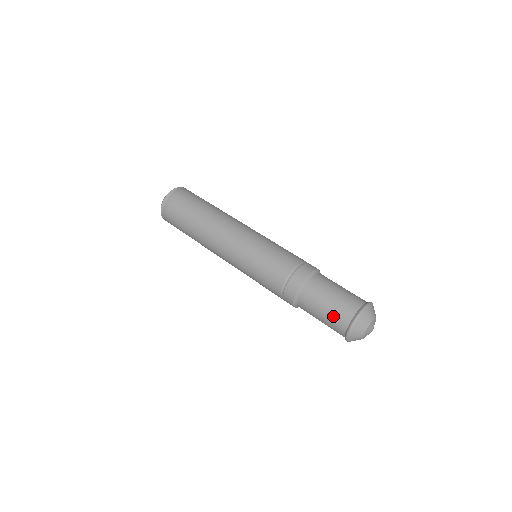
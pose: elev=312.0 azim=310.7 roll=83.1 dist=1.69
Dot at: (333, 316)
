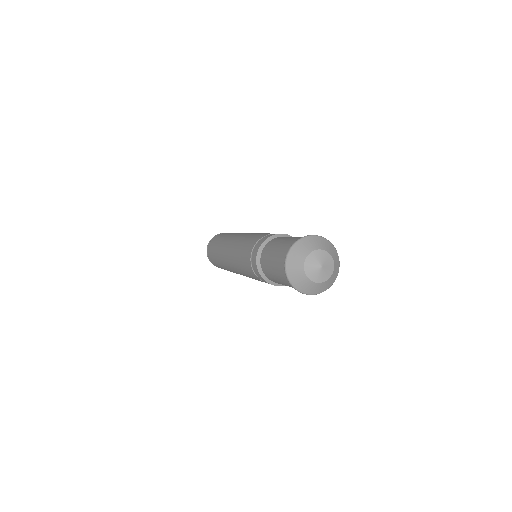
Dot at: (277, 270)
